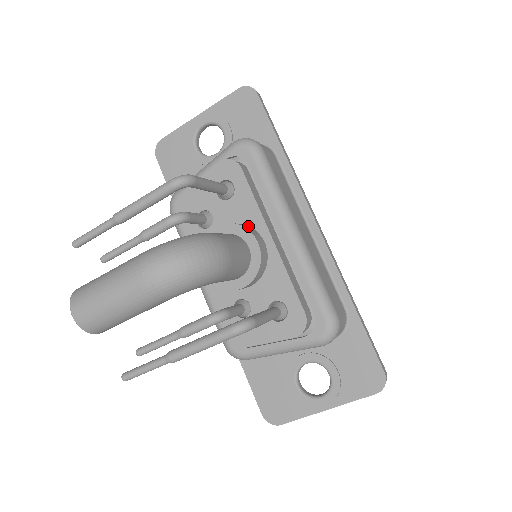
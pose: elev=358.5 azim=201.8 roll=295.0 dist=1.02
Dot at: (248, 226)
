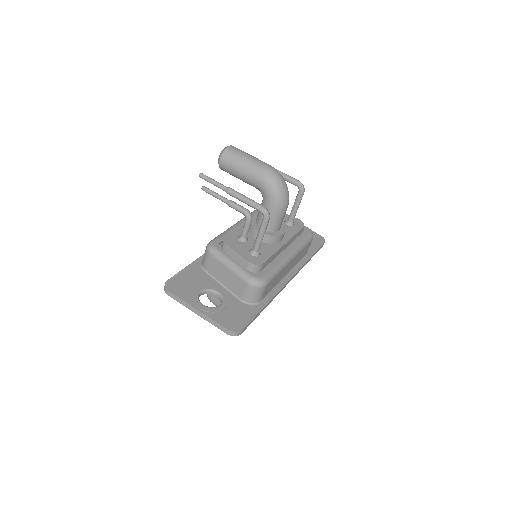
Dot at: occluded
